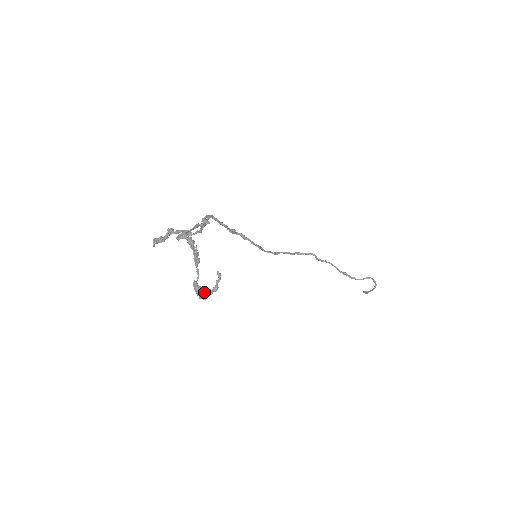
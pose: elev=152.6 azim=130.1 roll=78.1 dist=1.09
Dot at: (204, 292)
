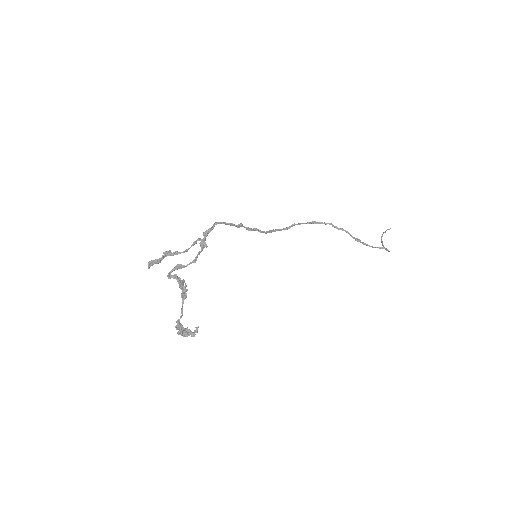
Dot at: (183, 334)
